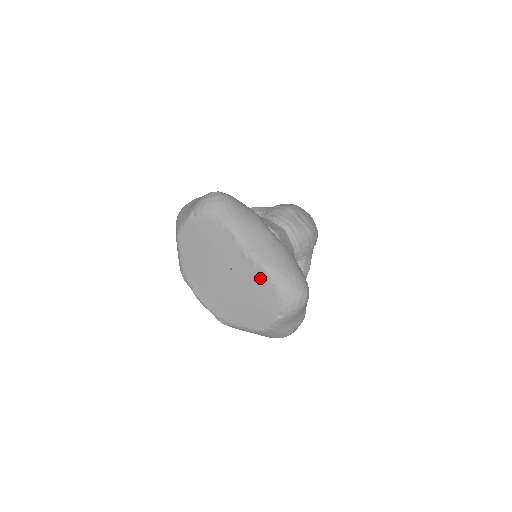
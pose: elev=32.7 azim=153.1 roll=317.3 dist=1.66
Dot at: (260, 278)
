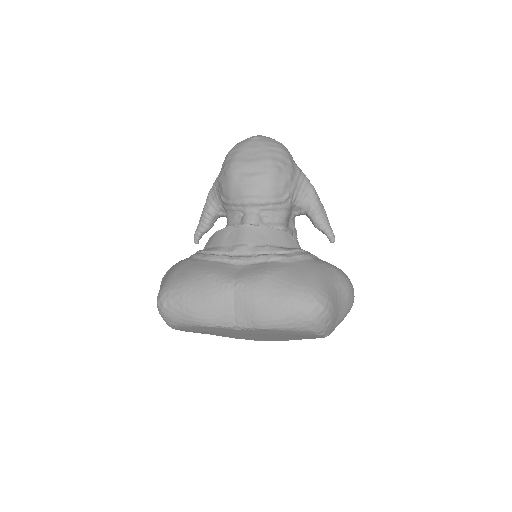
Dot at: (269, 331)
